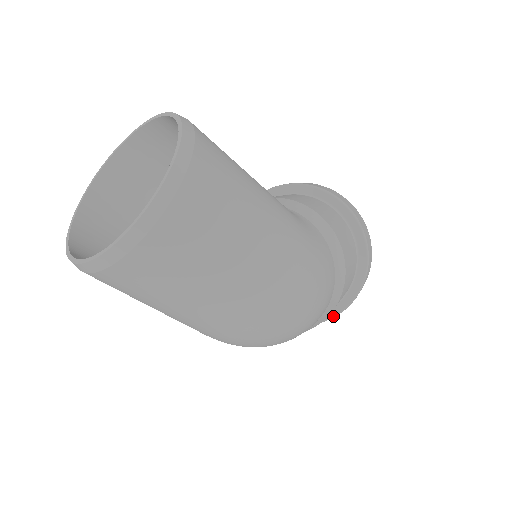
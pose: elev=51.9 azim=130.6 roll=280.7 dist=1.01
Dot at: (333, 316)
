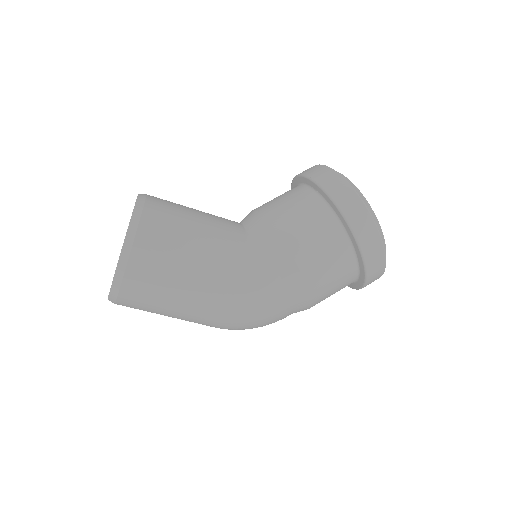
Dot at: (350, 287)
